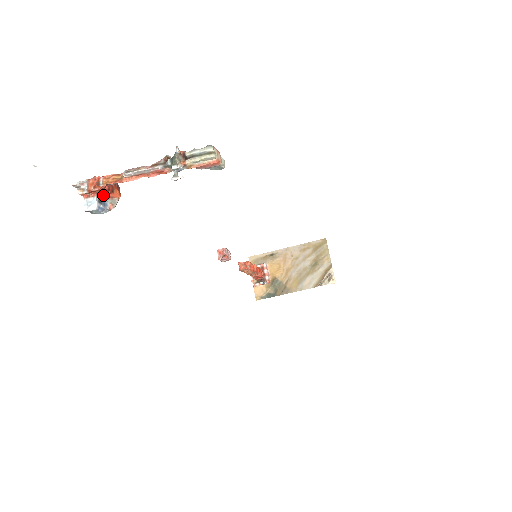
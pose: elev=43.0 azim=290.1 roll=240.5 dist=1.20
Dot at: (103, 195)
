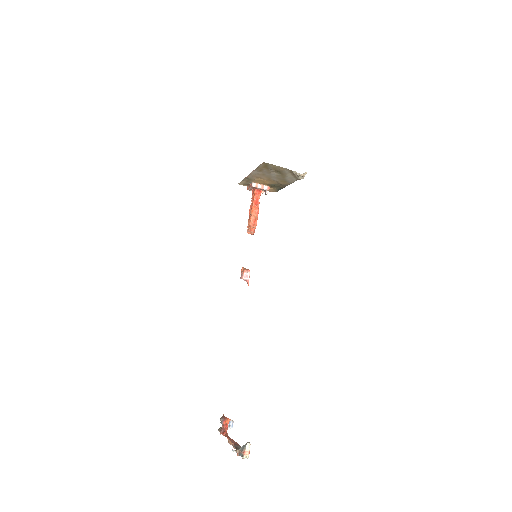
Dot at: (226, 424)
